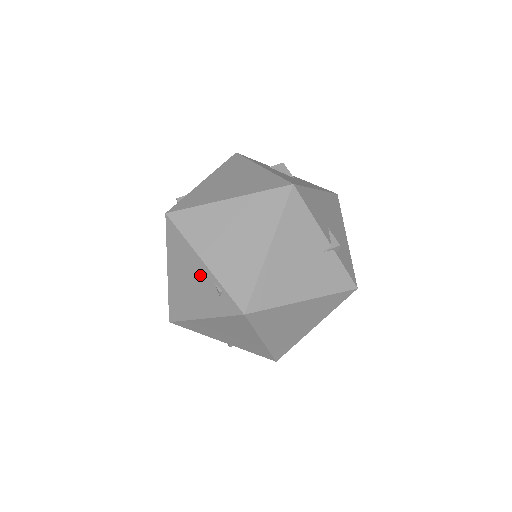
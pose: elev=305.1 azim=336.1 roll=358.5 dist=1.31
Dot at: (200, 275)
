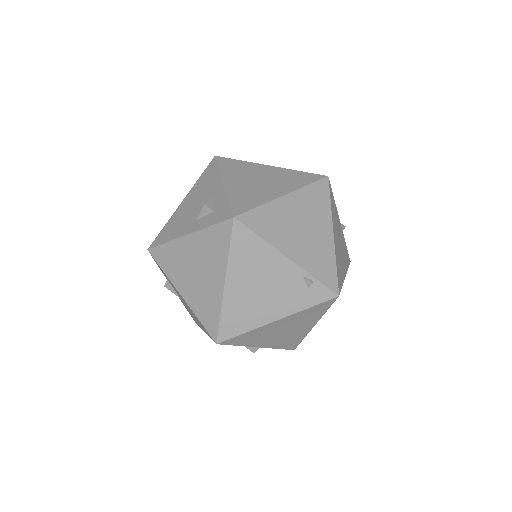
Dot at: (282, 274)
